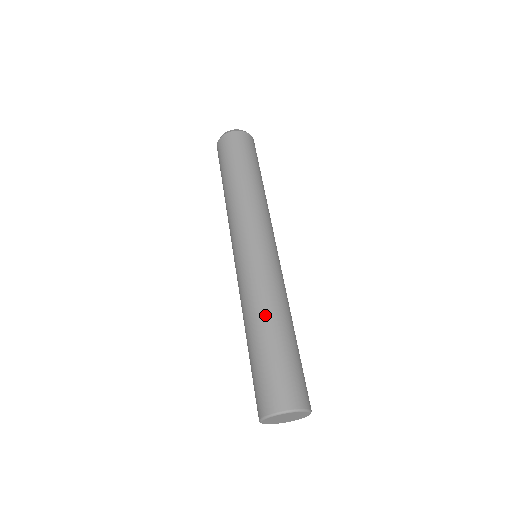
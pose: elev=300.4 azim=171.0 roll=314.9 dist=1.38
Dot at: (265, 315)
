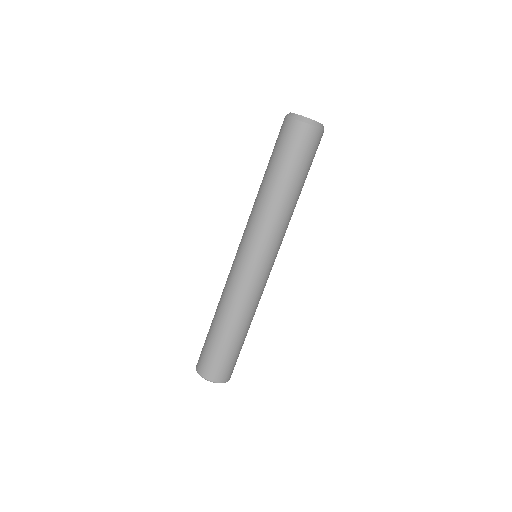
Dot at: (242, 322)
